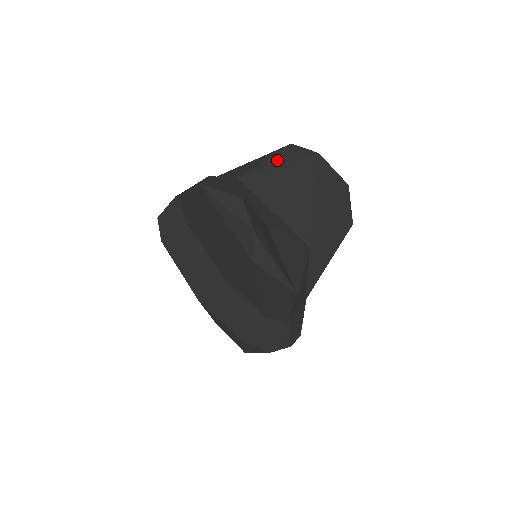
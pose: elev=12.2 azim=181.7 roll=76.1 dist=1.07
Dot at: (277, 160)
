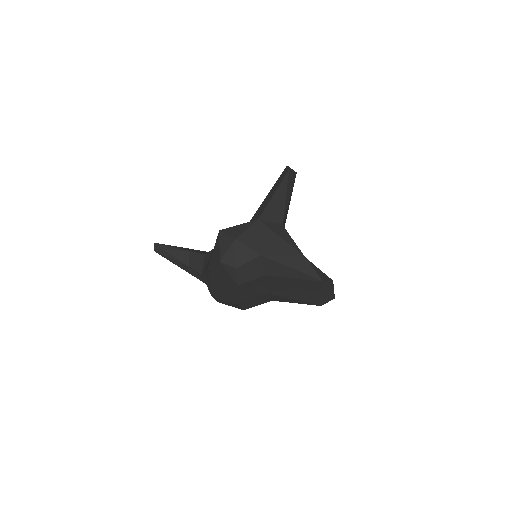
Dot at: (289, 193)
